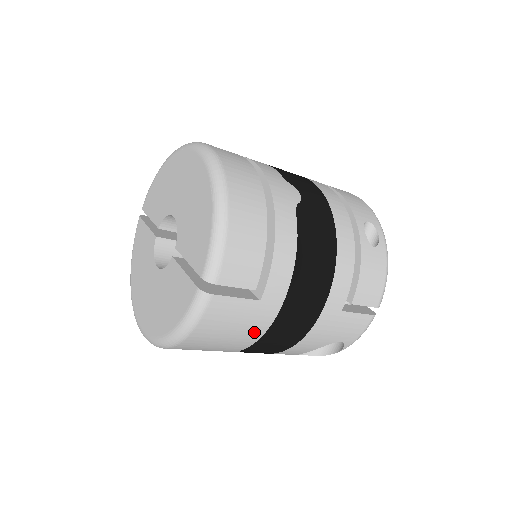
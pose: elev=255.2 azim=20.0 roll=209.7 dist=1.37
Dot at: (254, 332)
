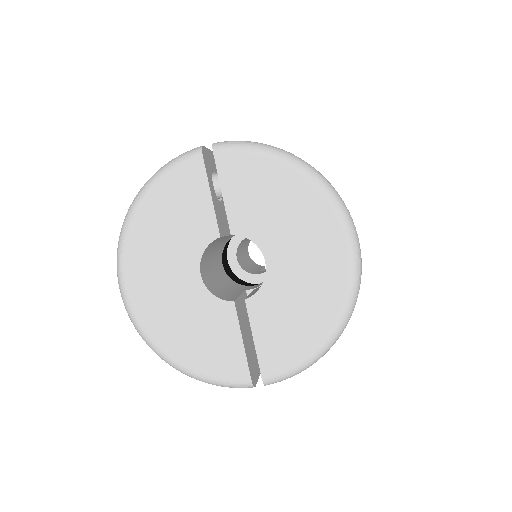
Dot at: occluded
